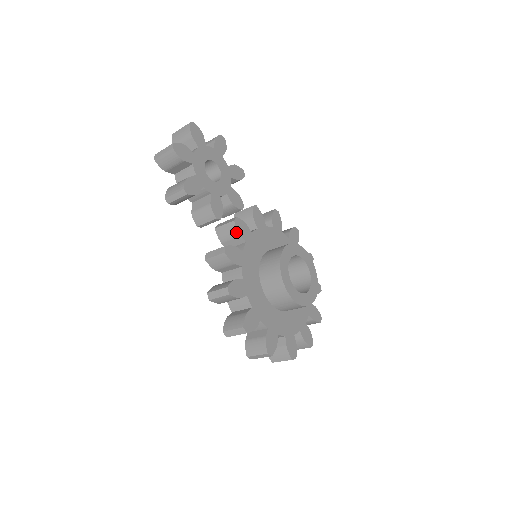
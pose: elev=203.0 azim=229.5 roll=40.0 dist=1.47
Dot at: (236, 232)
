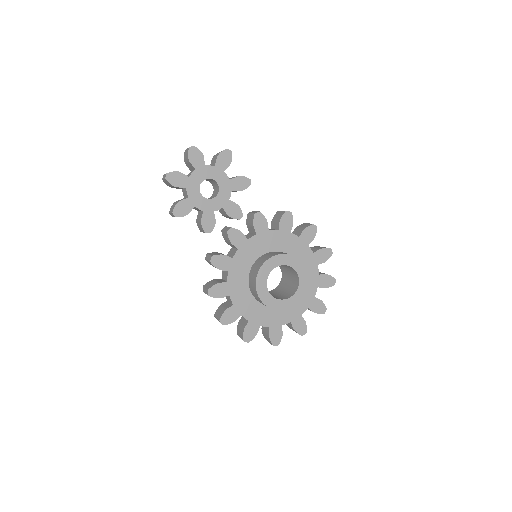
Dot at: (229, 241)
